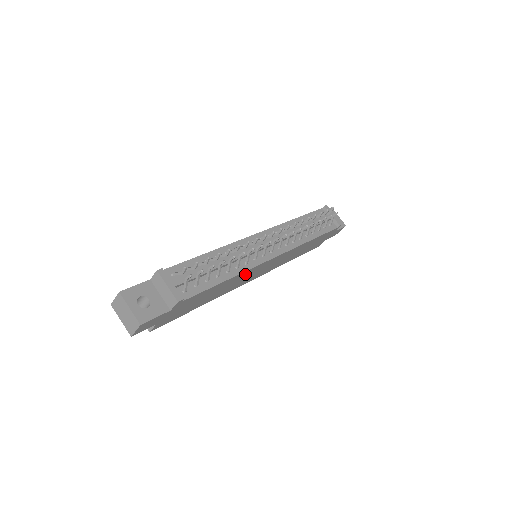
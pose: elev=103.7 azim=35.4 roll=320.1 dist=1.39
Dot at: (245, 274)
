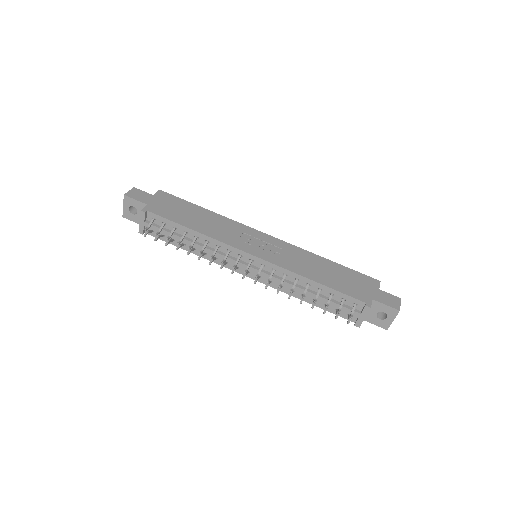
Dot at: occluded
